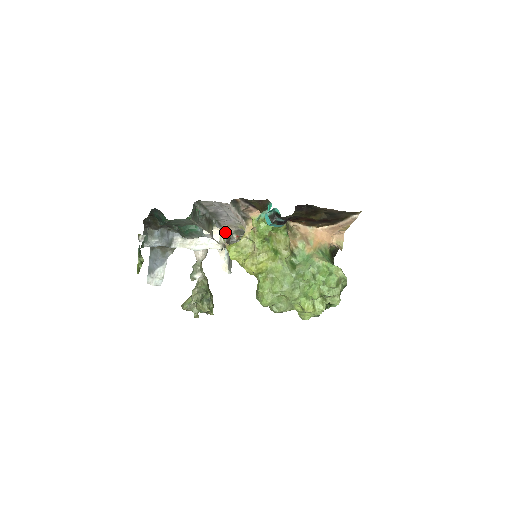
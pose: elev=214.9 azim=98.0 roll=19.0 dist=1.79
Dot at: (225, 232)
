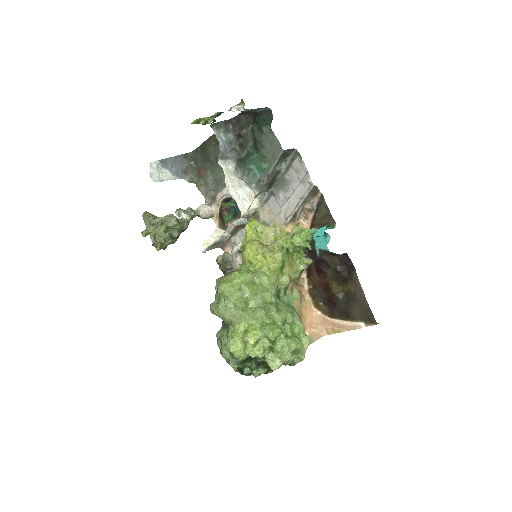
Dot at: (258, 213)
